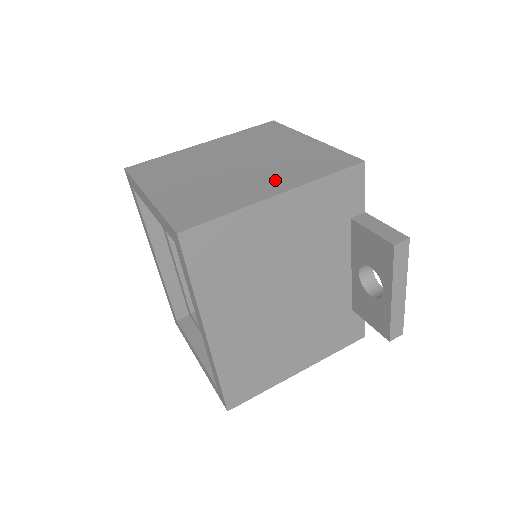
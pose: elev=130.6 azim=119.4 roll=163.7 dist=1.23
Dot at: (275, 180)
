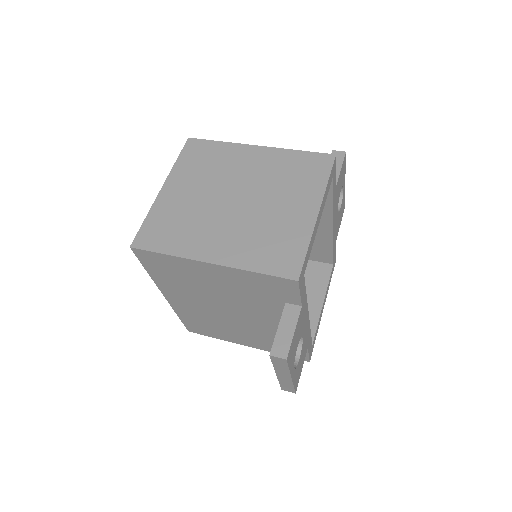
Dot at: (228, 245)
